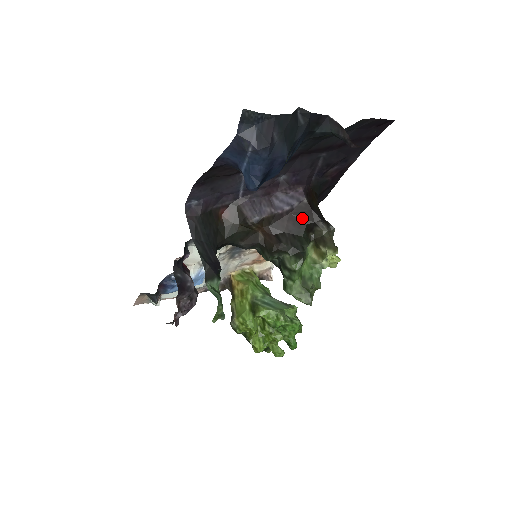
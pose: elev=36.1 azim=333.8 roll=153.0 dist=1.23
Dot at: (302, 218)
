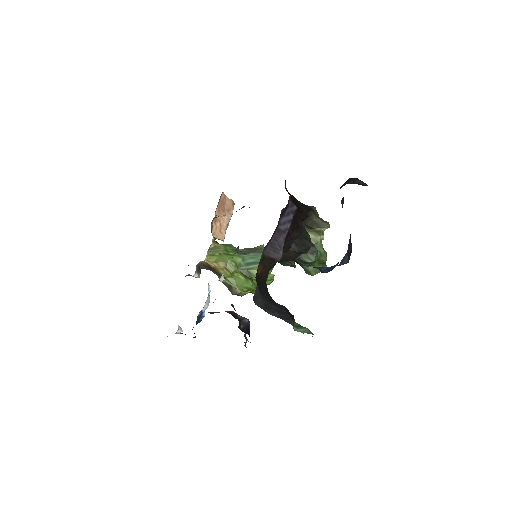
Dot at: (299, 221)
